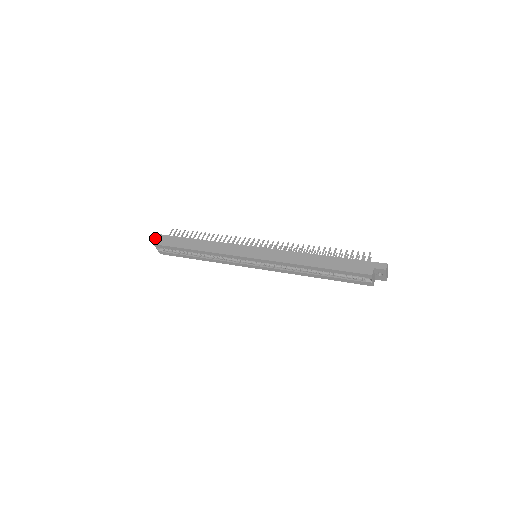
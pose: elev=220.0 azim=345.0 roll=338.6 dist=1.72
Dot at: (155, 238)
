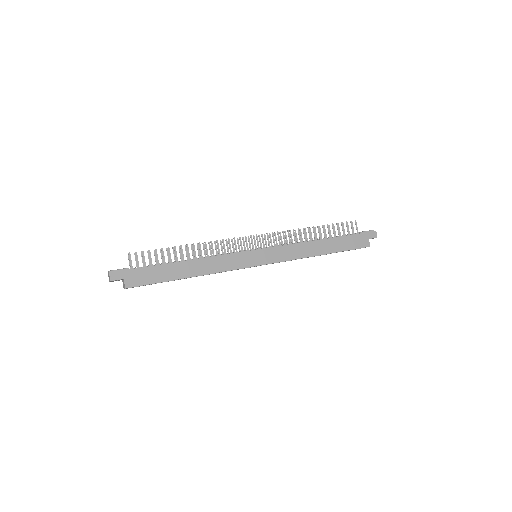
Dot at: (120, 279)
